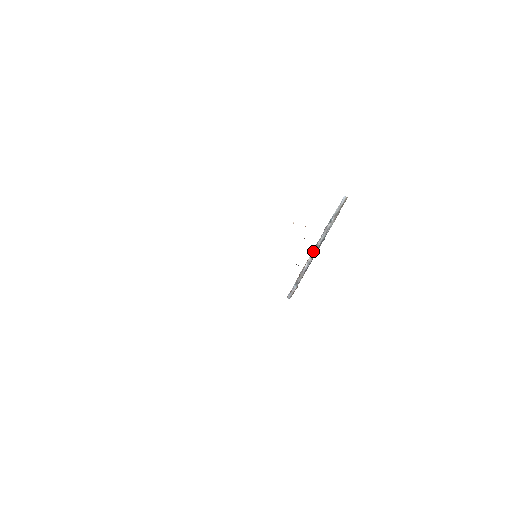
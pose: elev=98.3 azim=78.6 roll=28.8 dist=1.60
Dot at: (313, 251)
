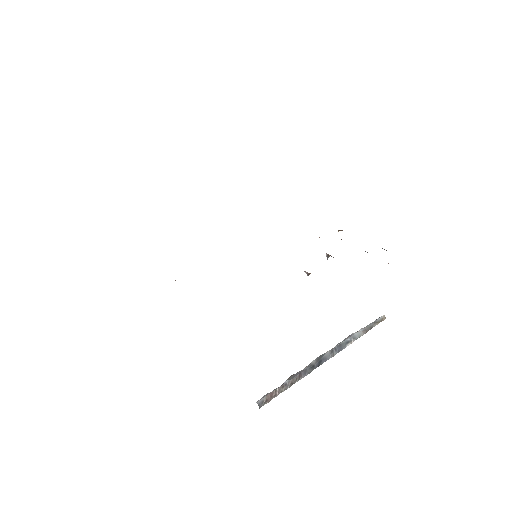
Dot at: (322, 354)
